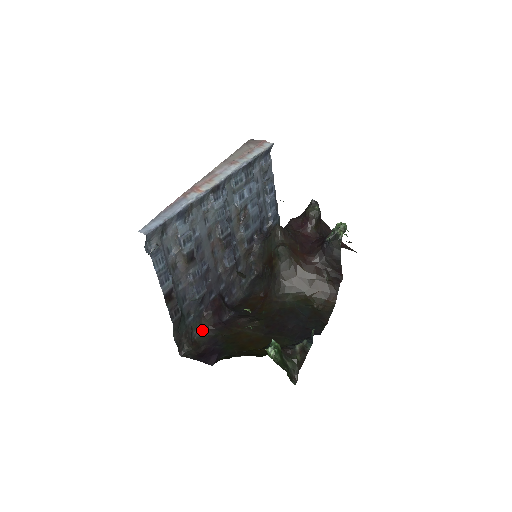
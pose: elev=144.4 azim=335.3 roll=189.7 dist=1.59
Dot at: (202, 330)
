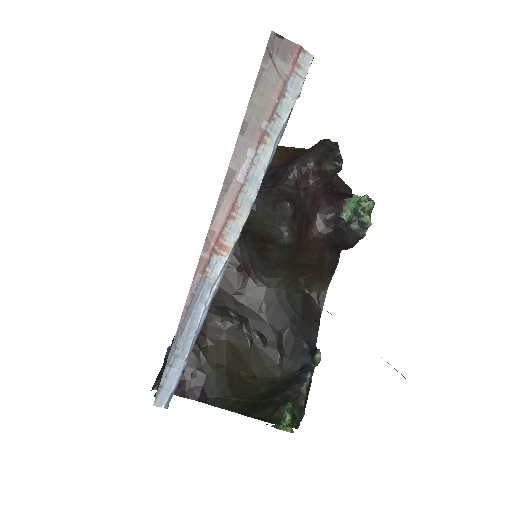
Dot at: occluded
